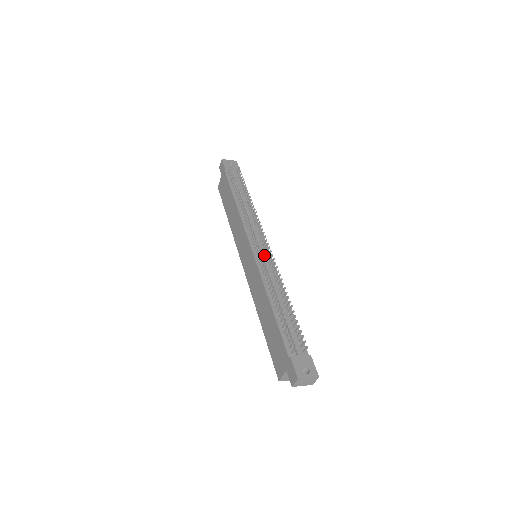
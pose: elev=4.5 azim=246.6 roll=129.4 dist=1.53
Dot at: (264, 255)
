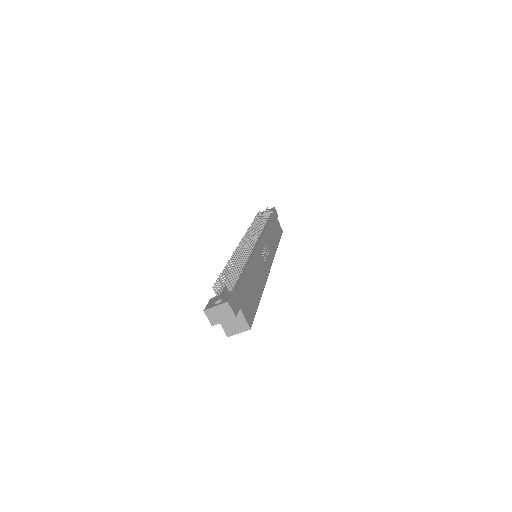
Dot at: occluded
